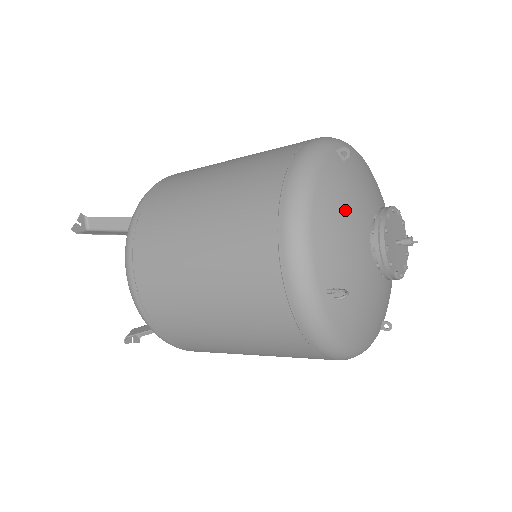
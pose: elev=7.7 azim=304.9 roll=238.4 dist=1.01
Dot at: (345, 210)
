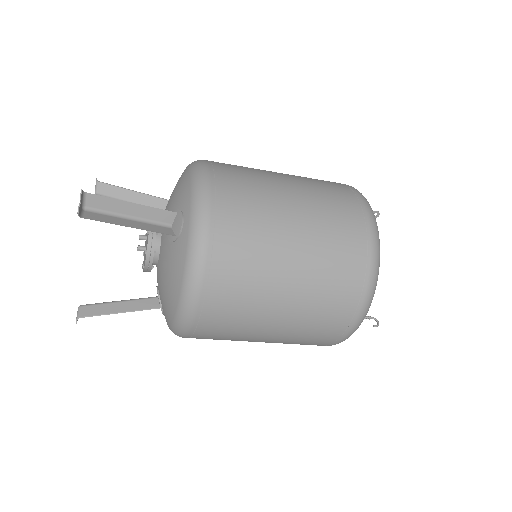
Dot at: occluded
